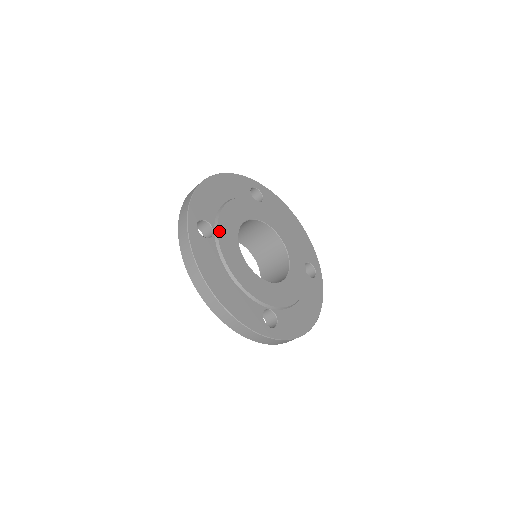
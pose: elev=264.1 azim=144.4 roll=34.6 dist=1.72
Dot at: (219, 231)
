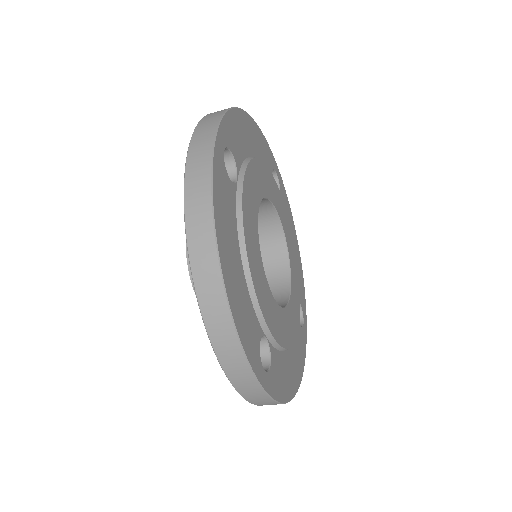
Dot at: (245, 182)
